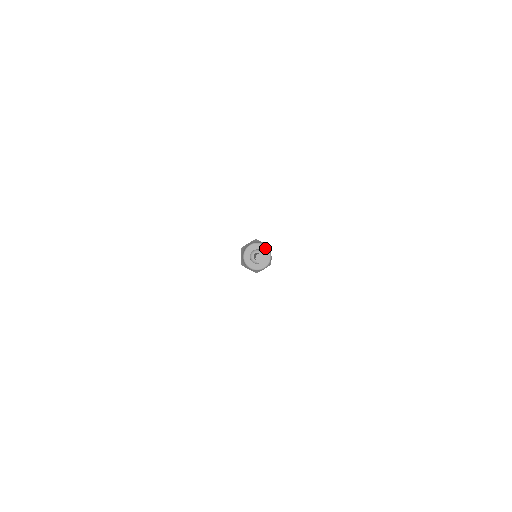
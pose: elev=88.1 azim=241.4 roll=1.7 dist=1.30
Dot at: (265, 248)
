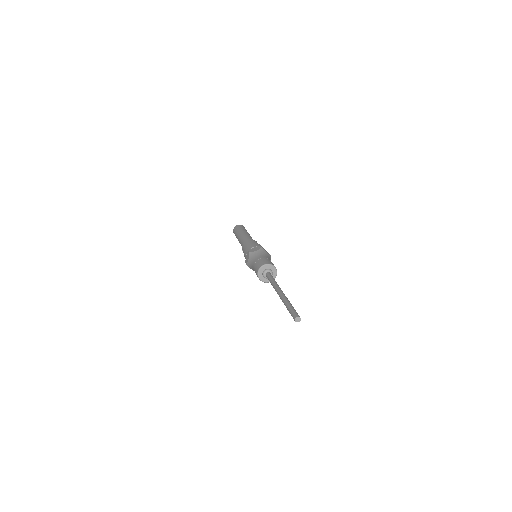
Dot at: (274, 269)
